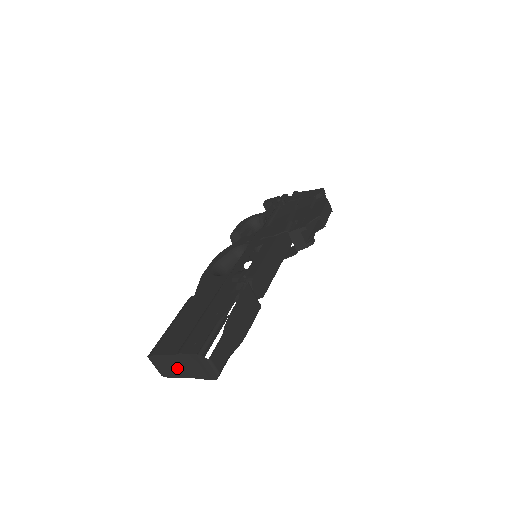
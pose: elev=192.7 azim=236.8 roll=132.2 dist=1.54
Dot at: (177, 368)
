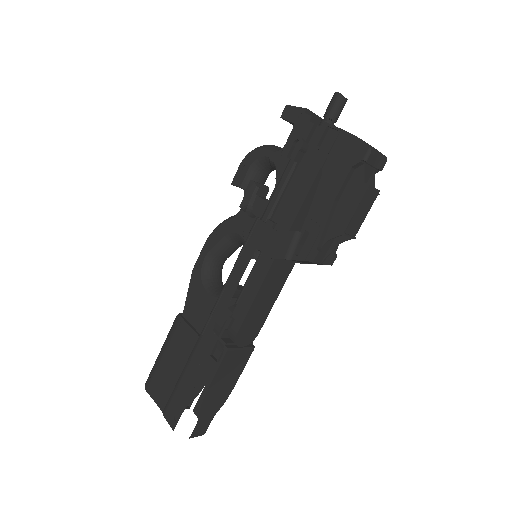
Dot at: occluded
